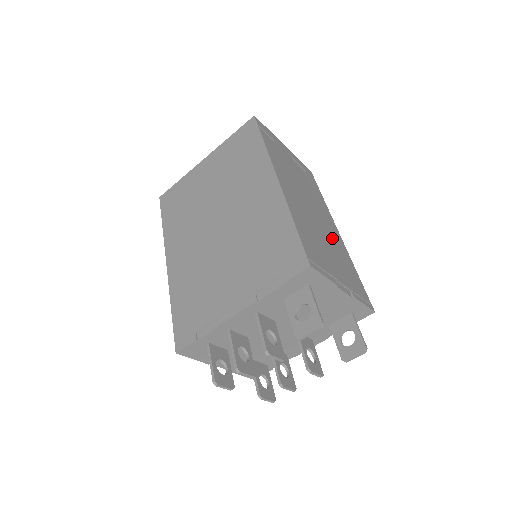
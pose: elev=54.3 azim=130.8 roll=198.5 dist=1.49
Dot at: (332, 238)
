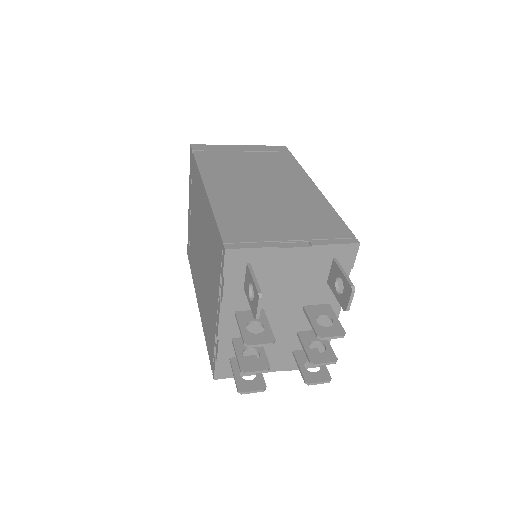
Dot at: (295, 199)
